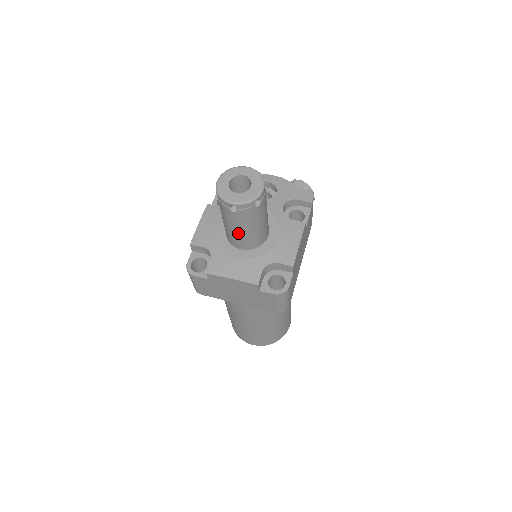
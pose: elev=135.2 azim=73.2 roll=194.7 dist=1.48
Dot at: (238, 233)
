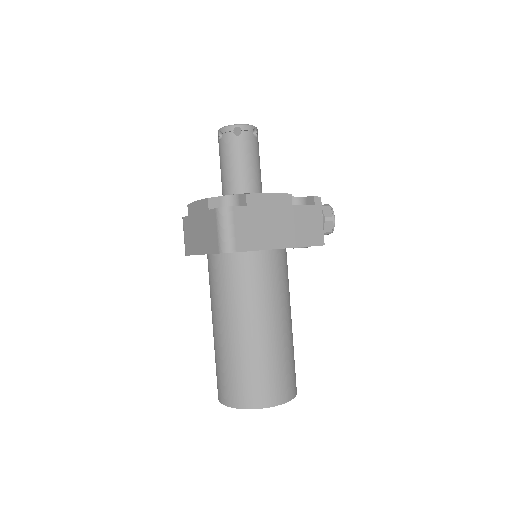
Dot at: (223, 171)
